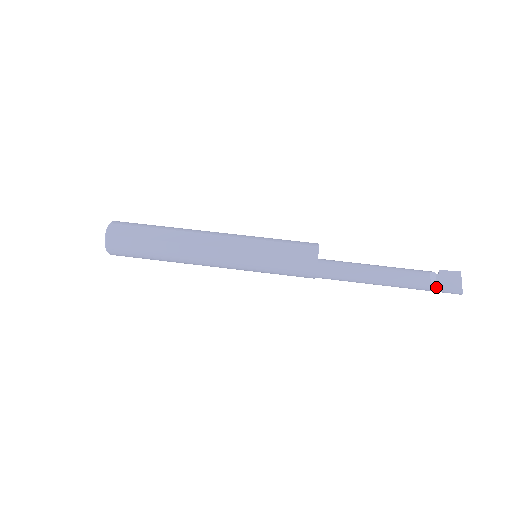
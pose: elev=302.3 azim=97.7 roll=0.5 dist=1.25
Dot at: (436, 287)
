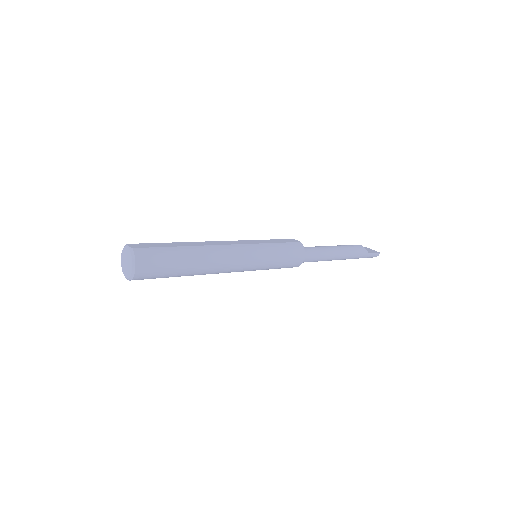
Dot at: (366, 252)
